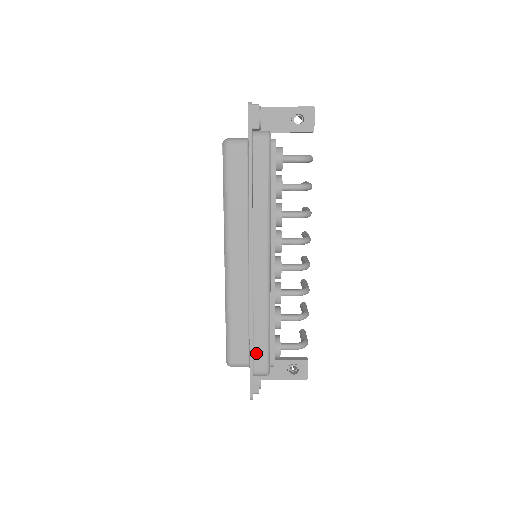
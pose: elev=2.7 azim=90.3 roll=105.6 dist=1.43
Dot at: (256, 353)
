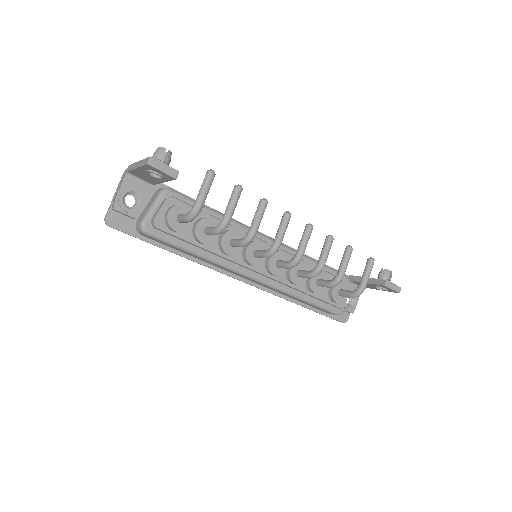
Dot at: (317, 308)
